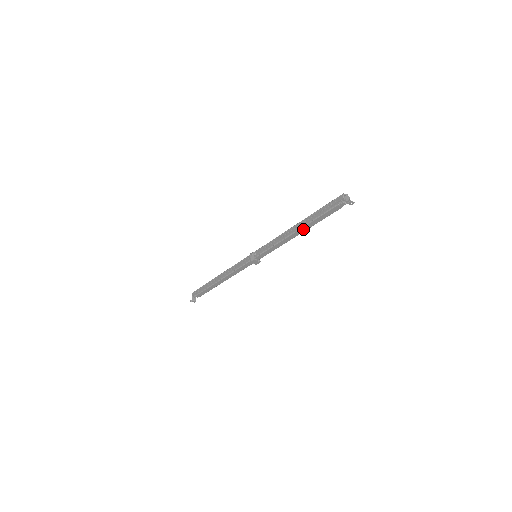
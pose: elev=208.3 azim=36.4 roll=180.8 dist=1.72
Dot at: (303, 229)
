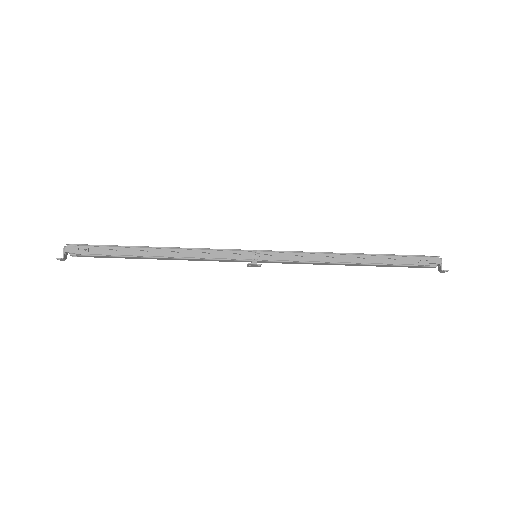
Dot at: (362, 265)
